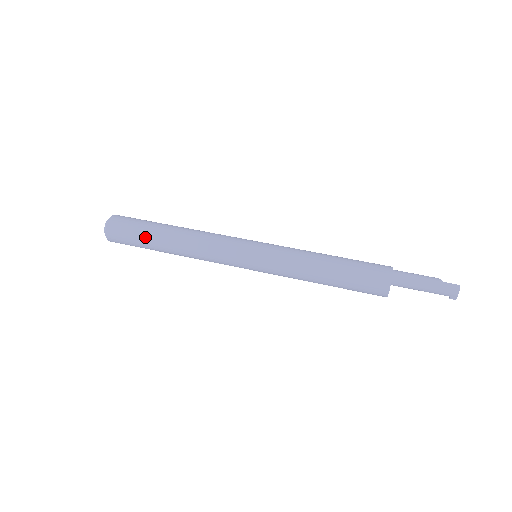
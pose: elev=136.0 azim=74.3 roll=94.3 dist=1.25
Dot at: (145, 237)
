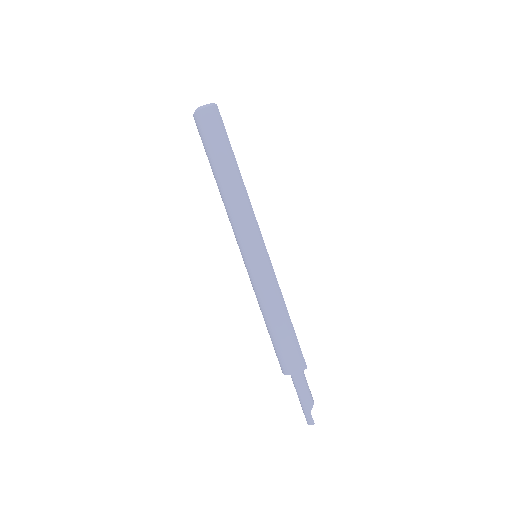
Dot at: (210, 155)
